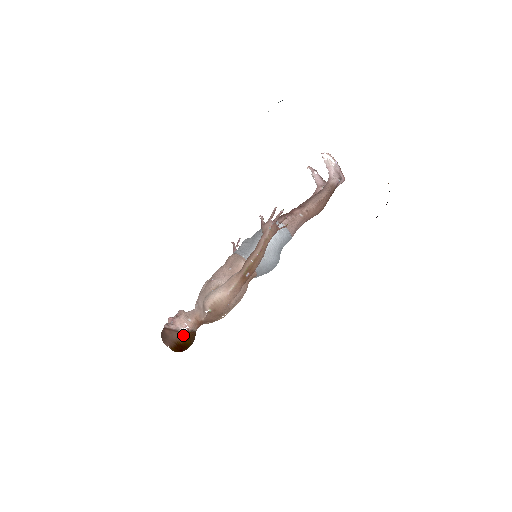
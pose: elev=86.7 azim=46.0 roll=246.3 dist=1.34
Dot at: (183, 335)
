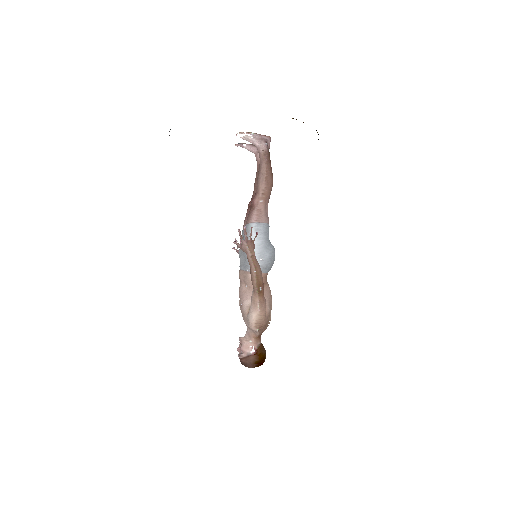
Dot at: (255, 355)
